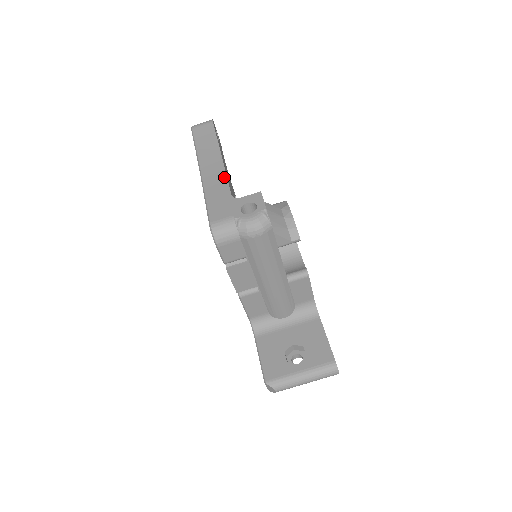
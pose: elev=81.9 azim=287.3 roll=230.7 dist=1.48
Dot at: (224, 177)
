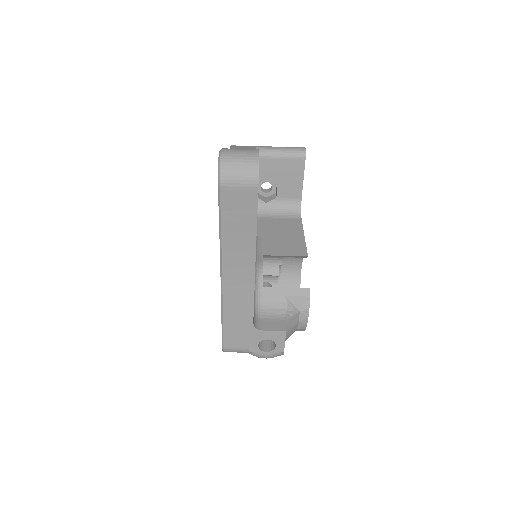
Dot at: (251, 296)
